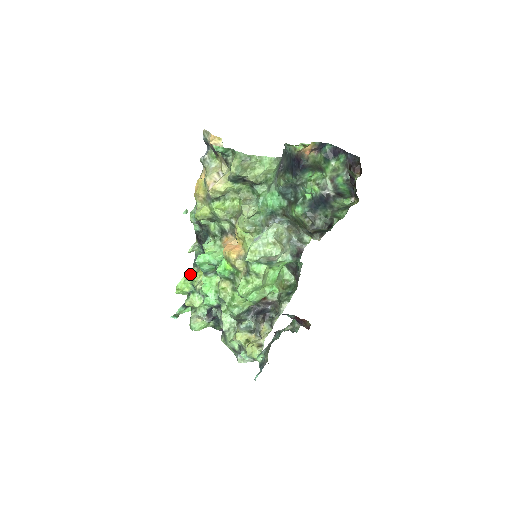
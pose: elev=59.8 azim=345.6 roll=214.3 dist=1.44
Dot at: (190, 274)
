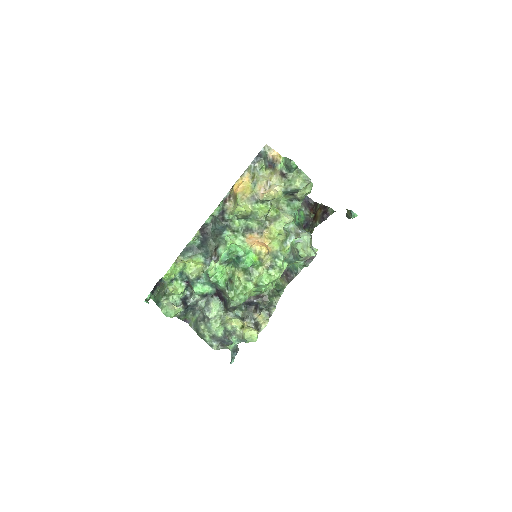
Dot at: (181, 261)
